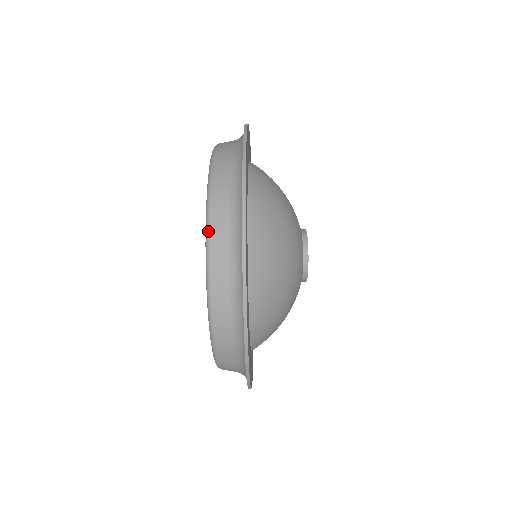
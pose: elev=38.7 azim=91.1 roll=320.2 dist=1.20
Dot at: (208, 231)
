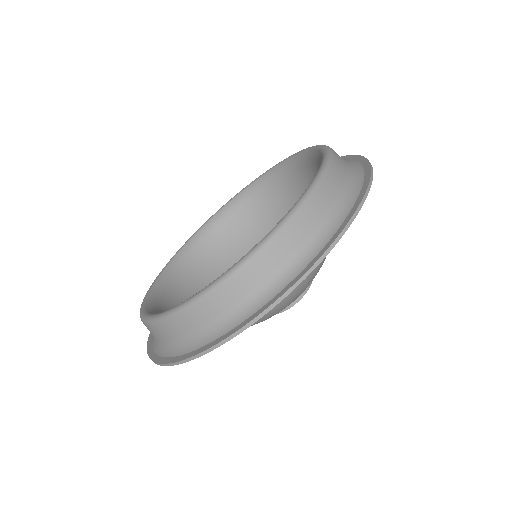
Dot at: (260, 249)
